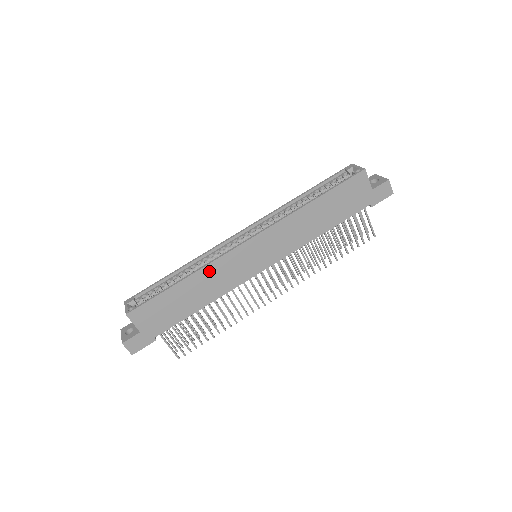
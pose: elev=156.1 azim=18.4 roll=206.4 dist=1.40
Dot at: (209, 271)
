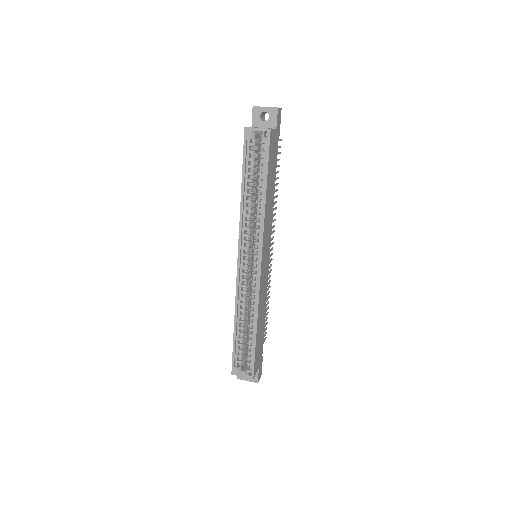
Dot at: (260, 305)
